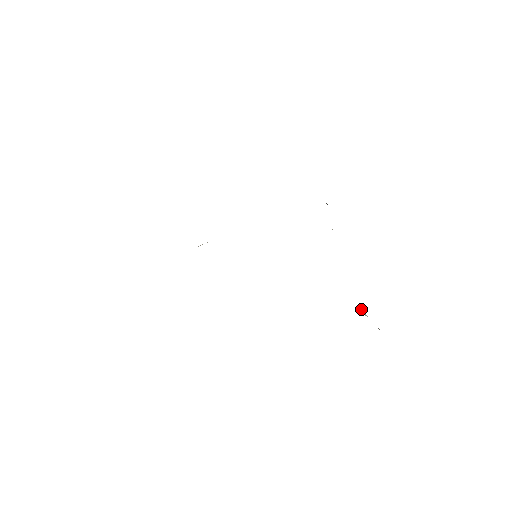
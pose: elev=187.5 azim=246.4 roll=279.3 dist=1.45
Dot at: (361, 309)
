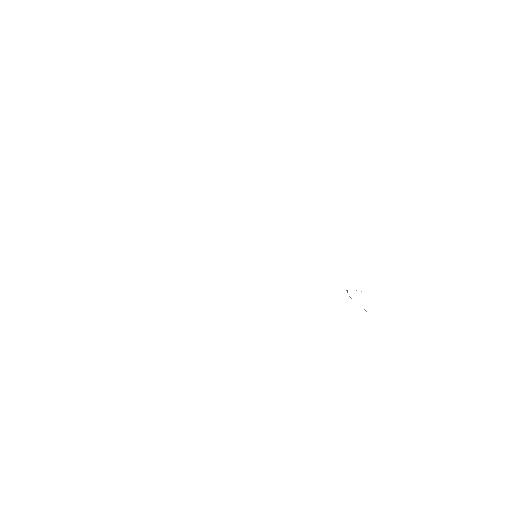
Dot at: occluded
